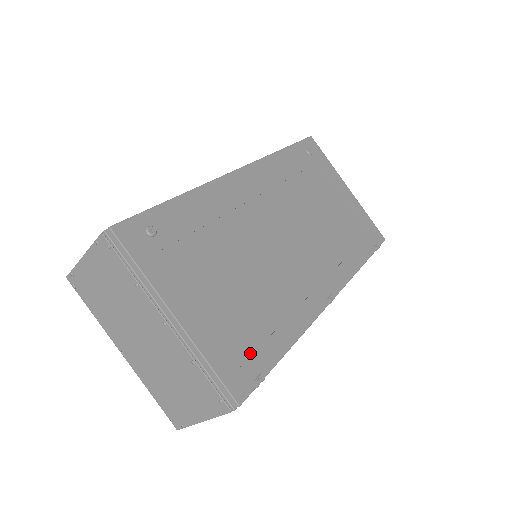
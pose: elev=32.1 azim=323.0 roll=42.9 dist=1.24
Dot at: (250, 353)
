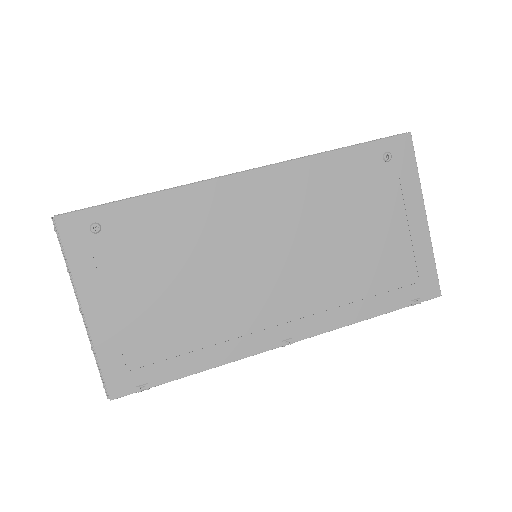
Dot at: (147, 363)
